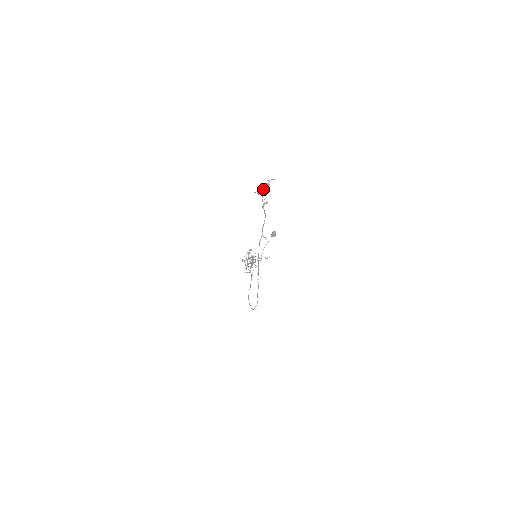
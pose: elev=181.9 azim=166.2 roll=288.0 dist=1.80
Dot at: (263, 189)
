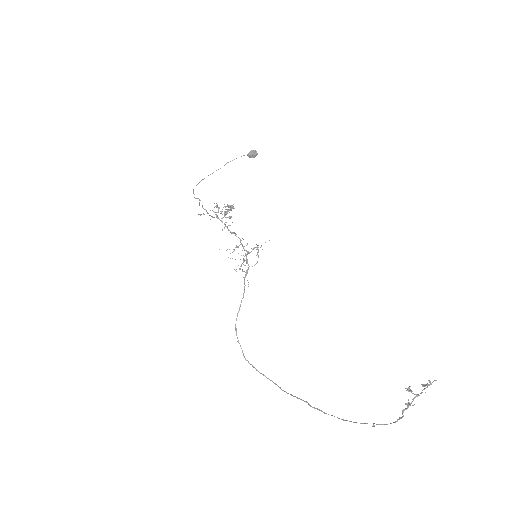
Dot at: occluded
